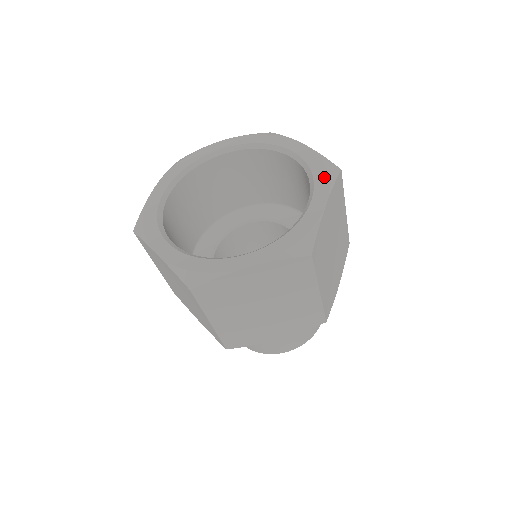
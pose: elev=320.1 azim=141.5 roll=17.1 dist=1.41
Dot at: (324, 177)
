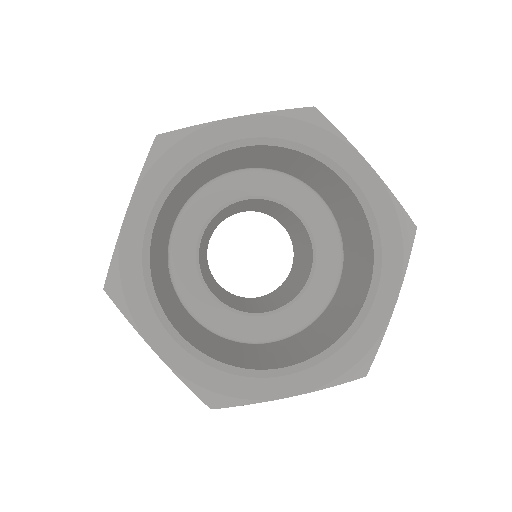
Dot at: (397, 252)
